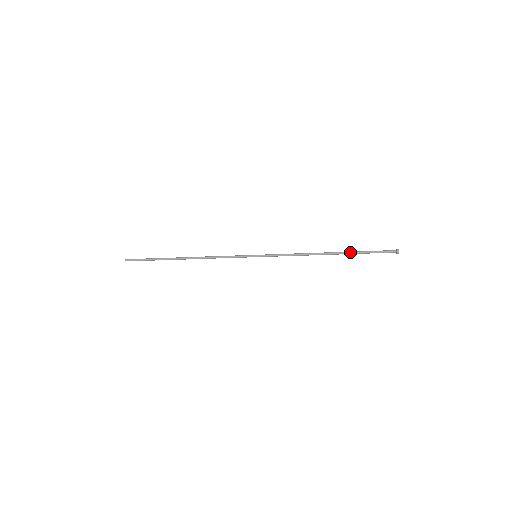
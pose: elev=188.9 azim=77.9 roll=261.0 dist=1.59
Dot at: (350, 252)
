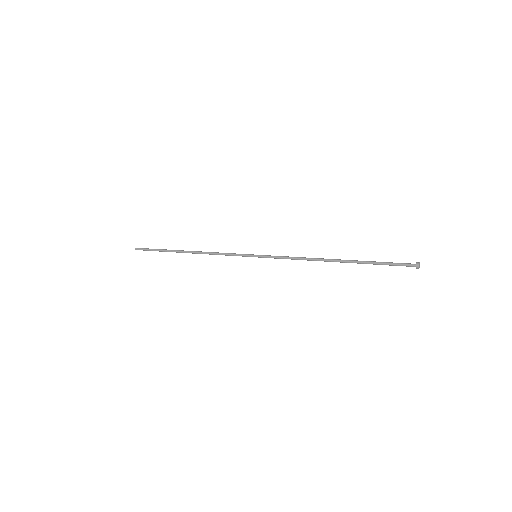
Dot at: (359, 261)
